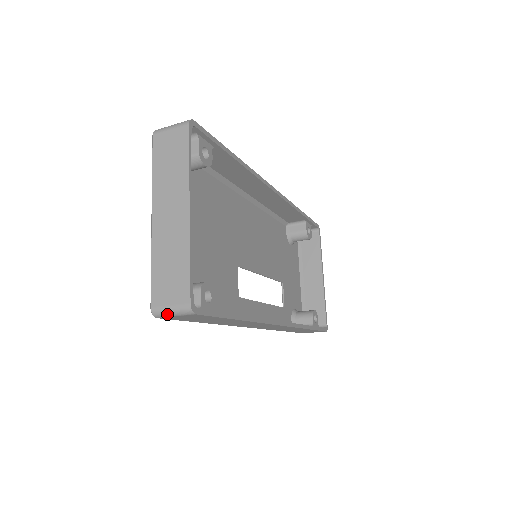
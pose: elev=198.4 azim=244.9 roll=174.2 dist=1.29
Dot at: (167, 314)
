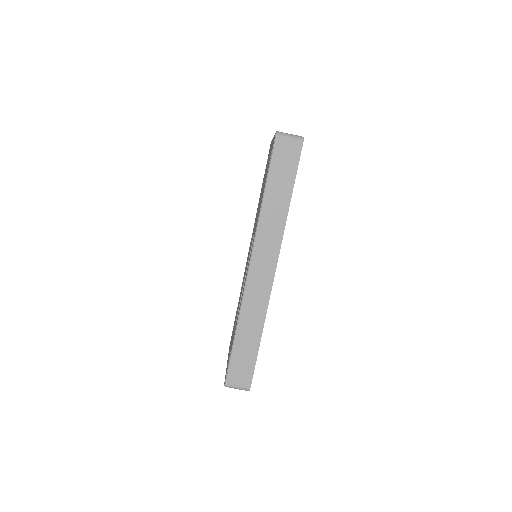
Dot at: (286, 135)
